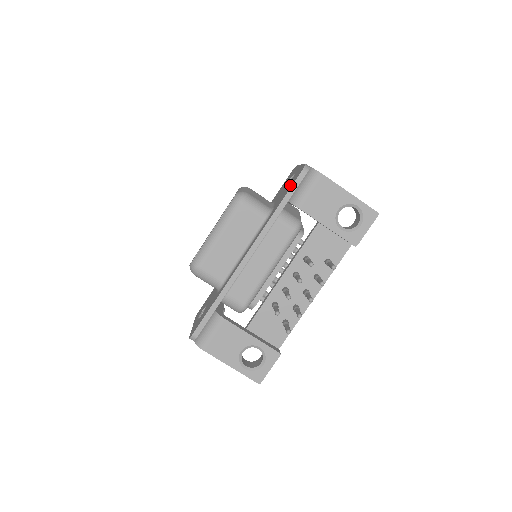
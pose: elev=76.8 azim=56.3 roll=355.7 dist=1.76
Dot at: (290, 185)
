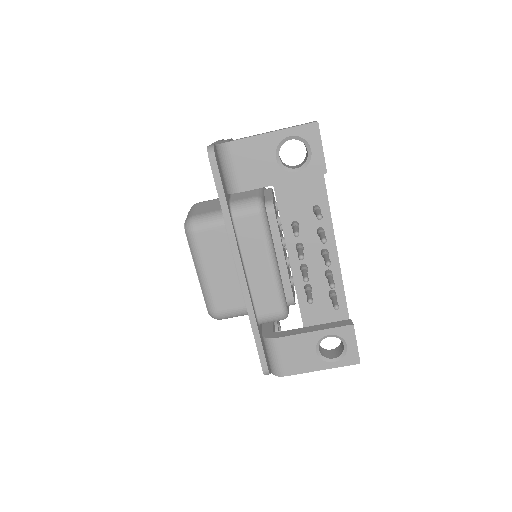
Dot at: occluded
